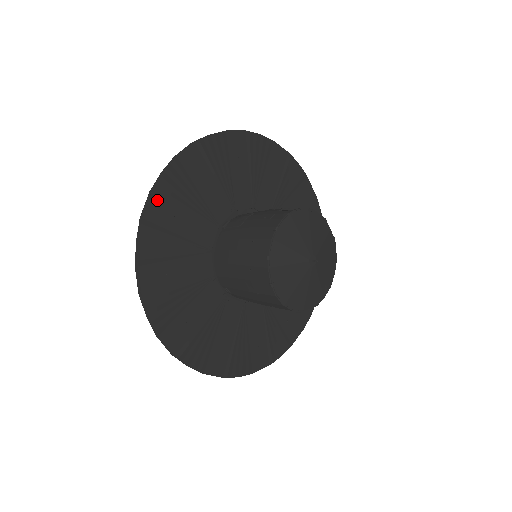
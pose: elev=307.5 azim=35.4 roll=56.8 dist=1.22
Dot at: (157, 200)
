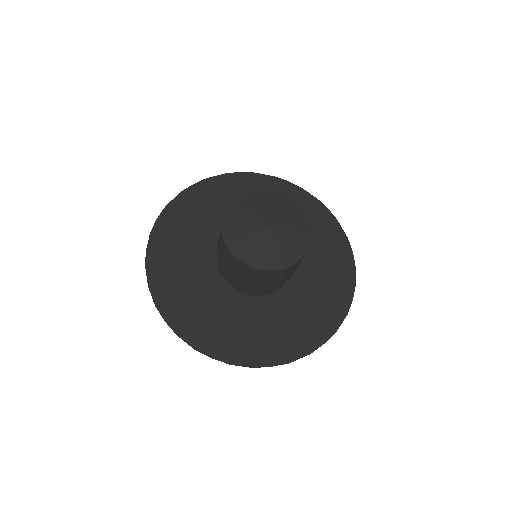
Dot at: (184, 332)
